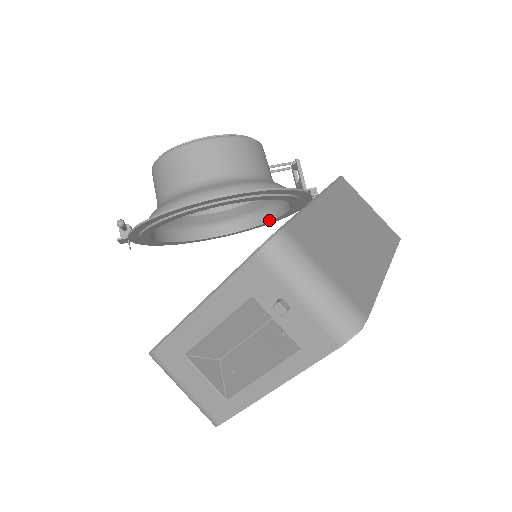
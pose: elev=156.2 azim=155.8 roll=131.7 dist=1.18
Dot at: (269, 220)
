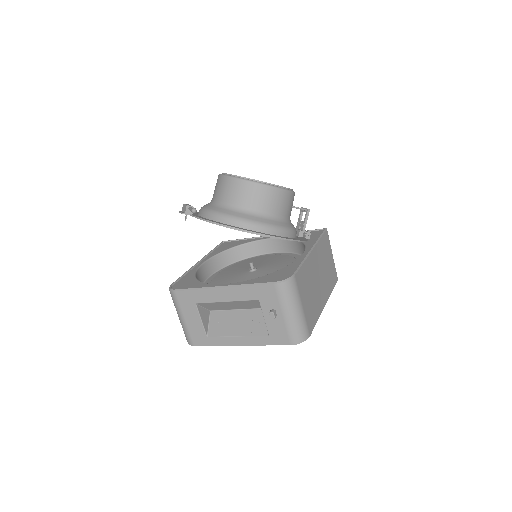
Dot at: occluded
